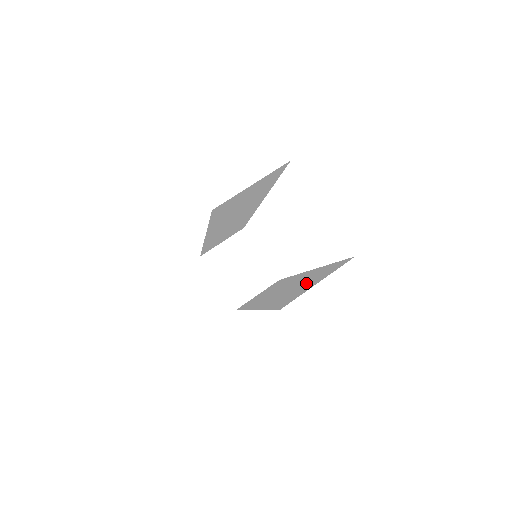
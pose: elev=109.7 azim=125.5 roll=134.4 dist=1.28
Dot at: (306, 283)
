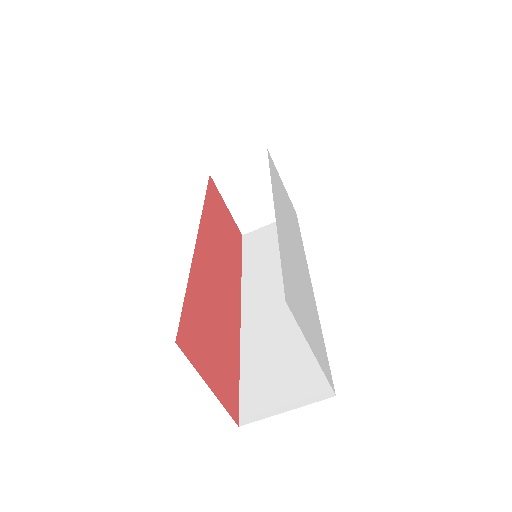
Dot at: (285, 364)
